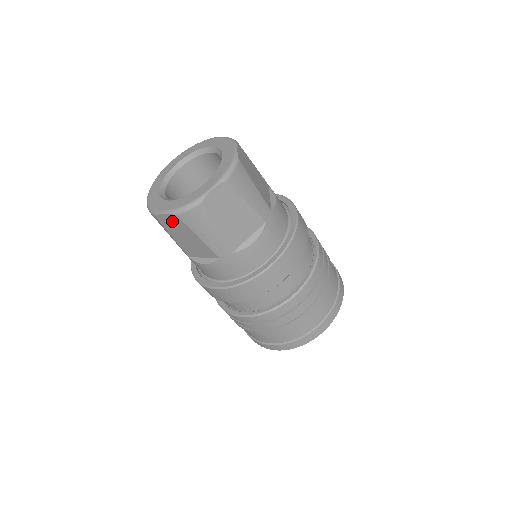
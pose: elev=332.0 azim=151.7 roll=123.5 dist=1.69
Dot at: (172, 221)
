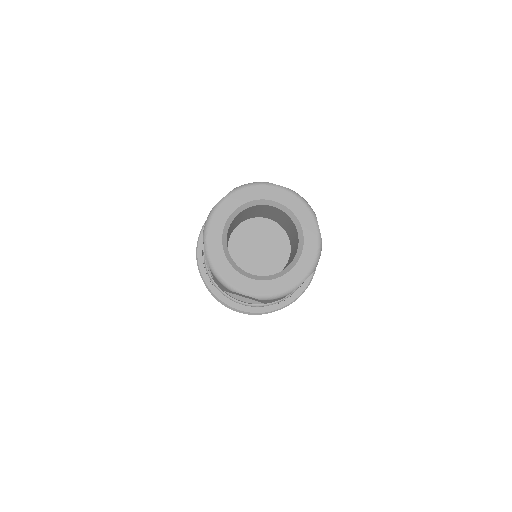
Dot at: occluded
